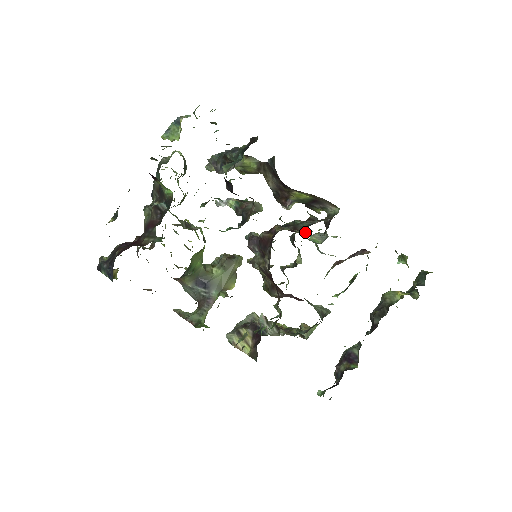
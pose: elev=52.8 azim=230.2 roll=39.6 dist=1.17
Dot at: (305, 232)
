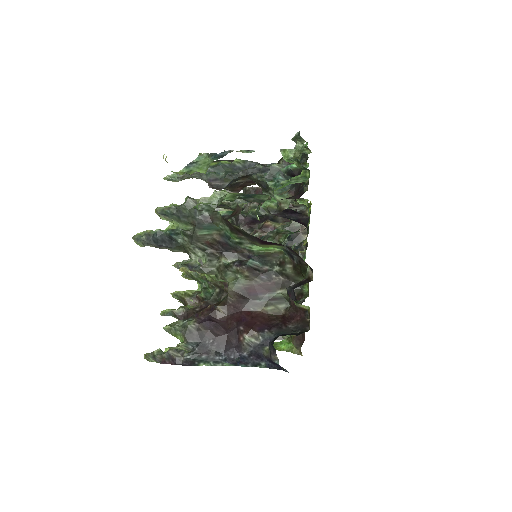
Dot at: occluded
